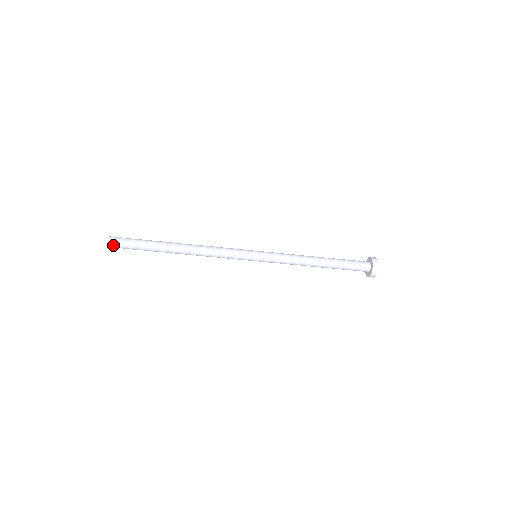
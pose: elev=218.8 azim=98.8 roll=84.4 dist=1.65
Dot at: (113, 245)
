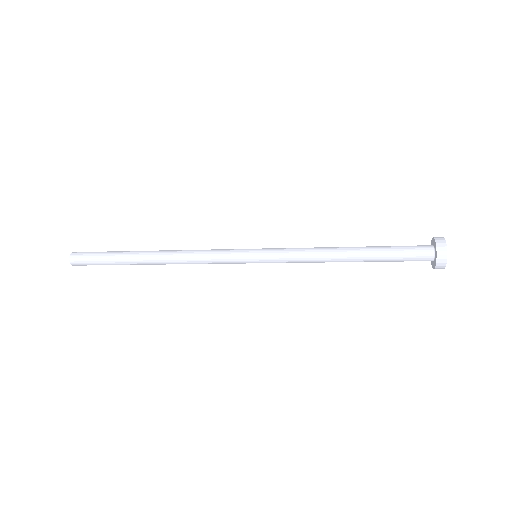
Dot at: (75, 260)
